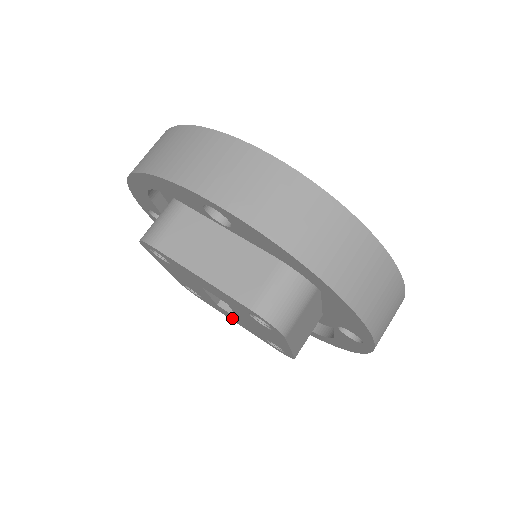
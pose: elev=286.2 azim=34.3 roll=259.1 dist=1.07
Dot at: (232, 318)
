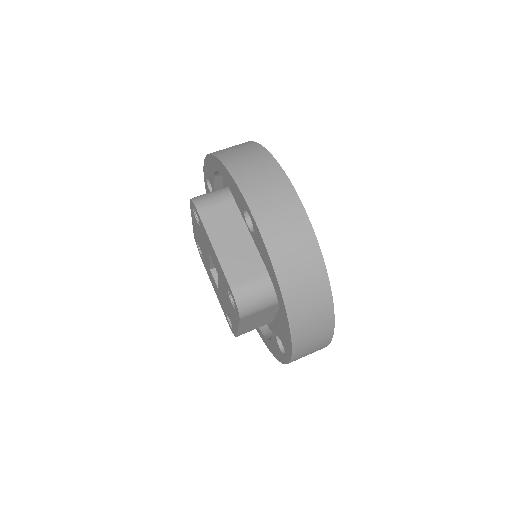
Dot at: (213, 284)
